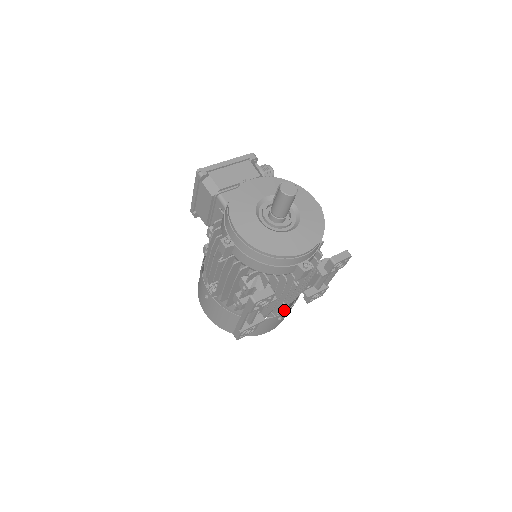
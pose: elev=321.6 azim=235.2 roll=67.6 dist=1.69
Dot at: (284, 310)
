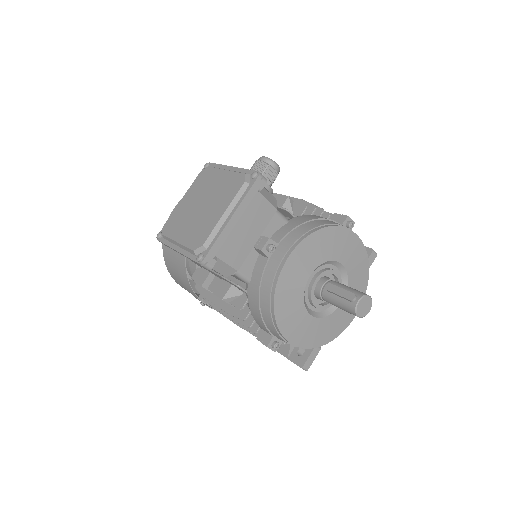
Dot at: occluded
